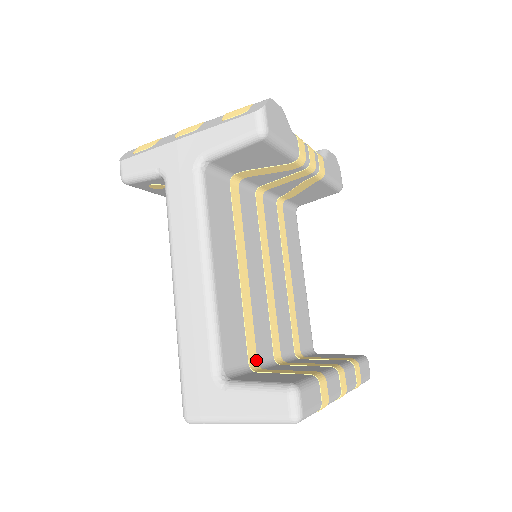
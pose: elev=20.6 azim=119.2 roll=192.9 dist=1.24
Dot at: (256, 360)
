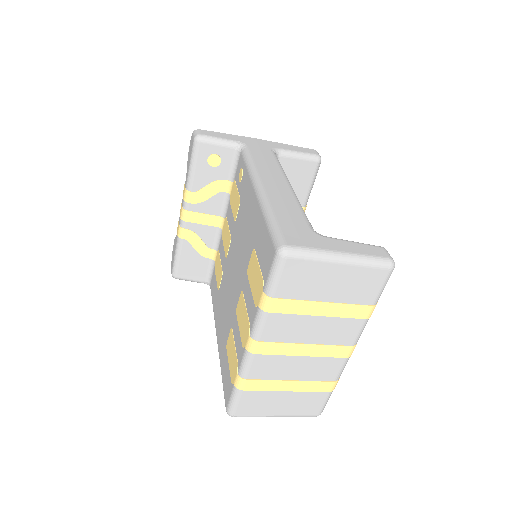
Dot at: occluded
